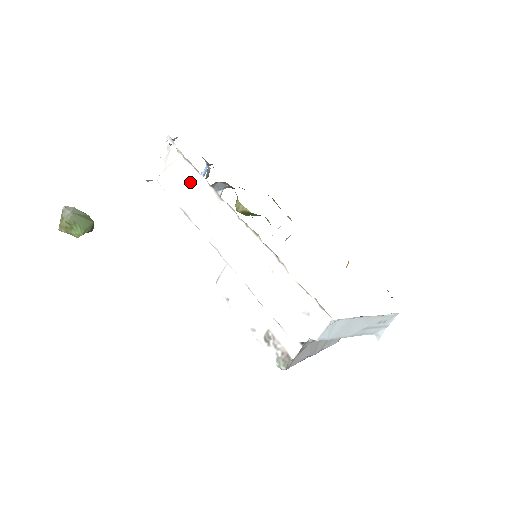
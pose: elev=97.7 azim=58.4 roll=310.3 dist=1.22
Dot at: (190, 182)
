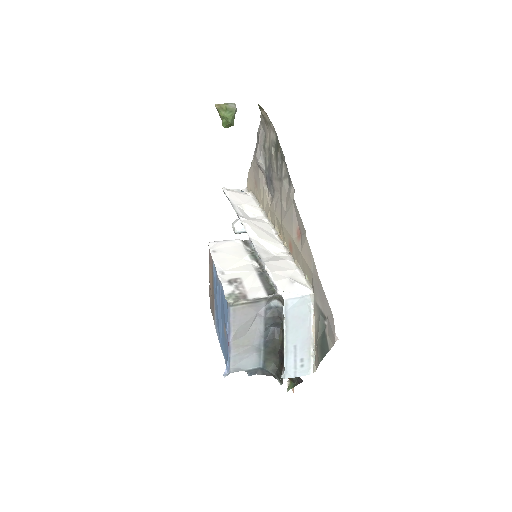
Dot at: (248, 202)
